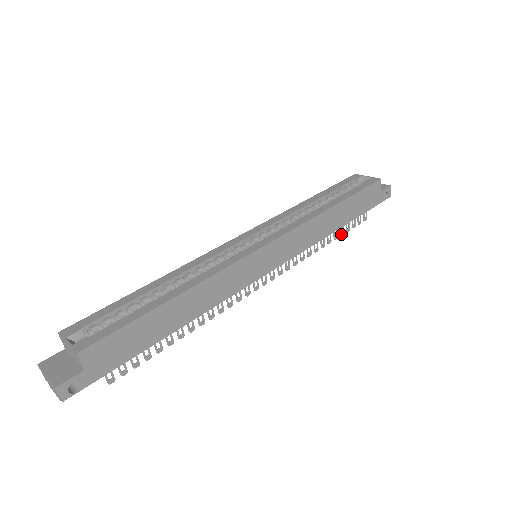
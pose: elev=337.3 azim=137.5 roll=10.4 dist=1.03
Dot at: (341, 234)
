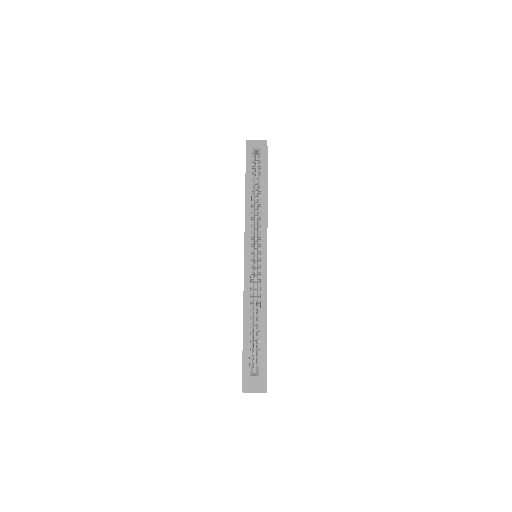
Dot at: occluded
